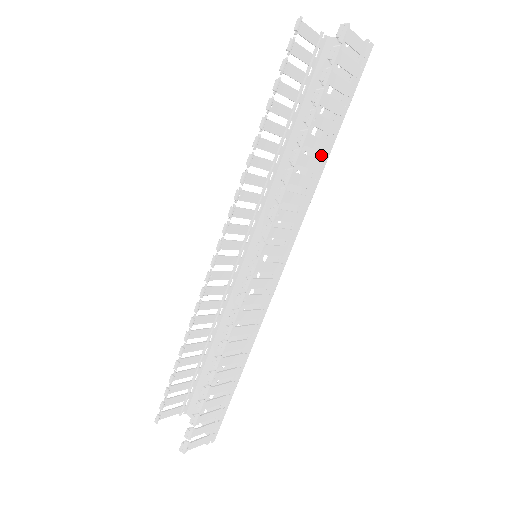
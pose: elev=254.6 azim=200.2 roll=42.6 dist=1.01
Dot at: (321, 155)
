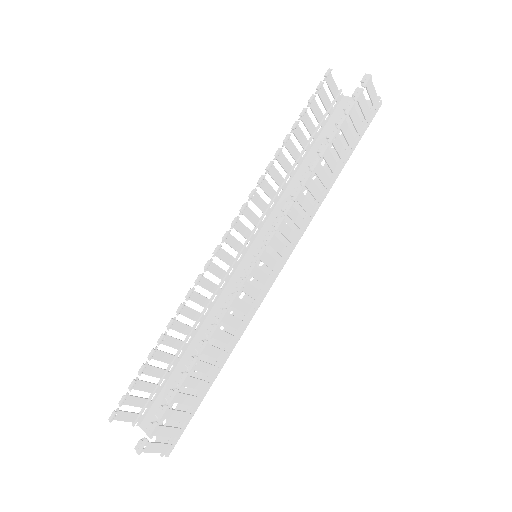
Dot at: (331, 175)
